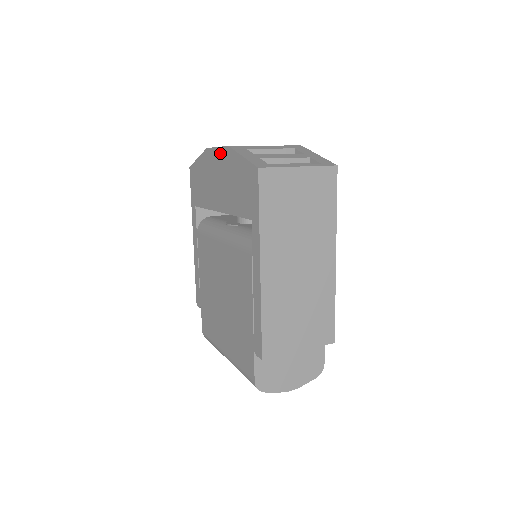
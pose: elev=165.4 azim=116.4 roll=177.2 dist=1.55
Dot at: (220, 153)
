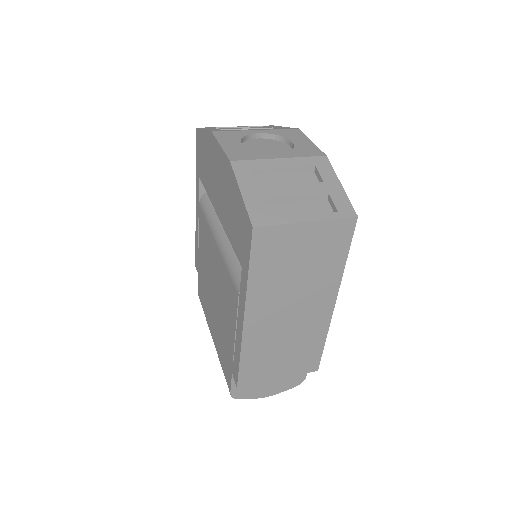
Dot at: (222, 157)
